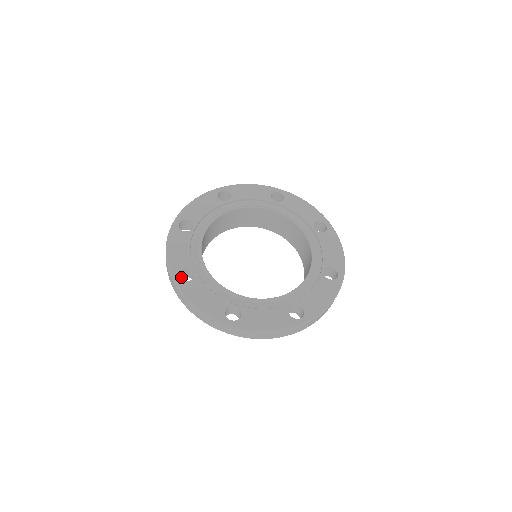
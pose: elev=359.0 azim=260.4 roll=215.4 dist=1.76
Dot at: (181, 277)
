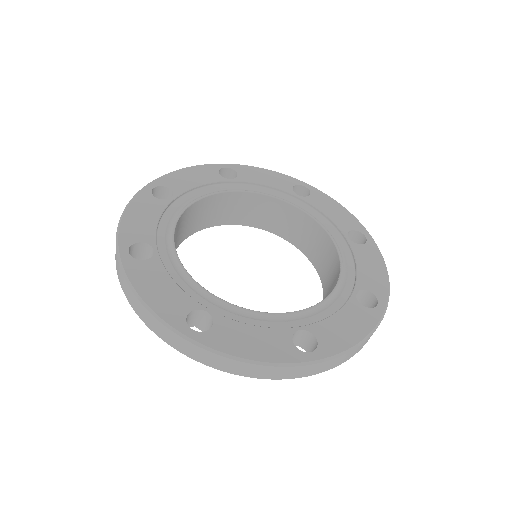
Dot at: occluded
